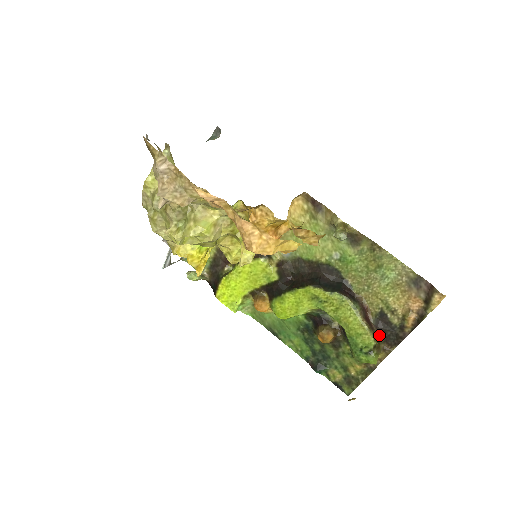
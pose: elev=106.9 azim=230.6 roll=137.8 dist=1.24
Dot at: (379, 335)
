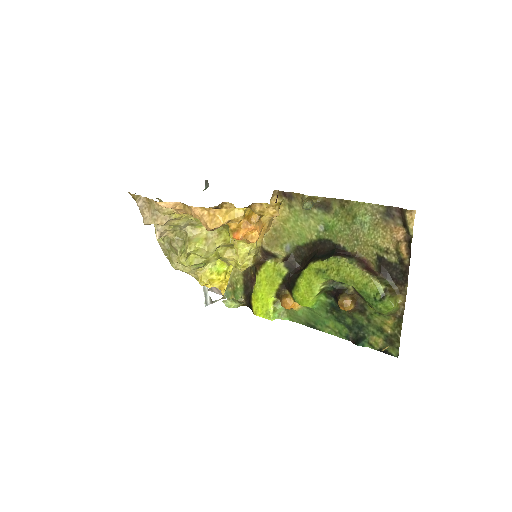
Dot at: (387, 280)
